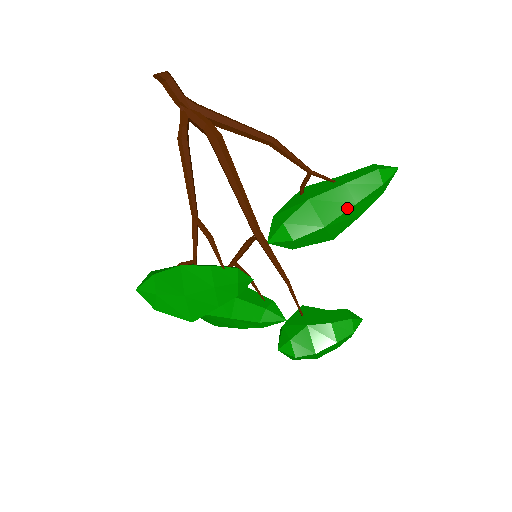
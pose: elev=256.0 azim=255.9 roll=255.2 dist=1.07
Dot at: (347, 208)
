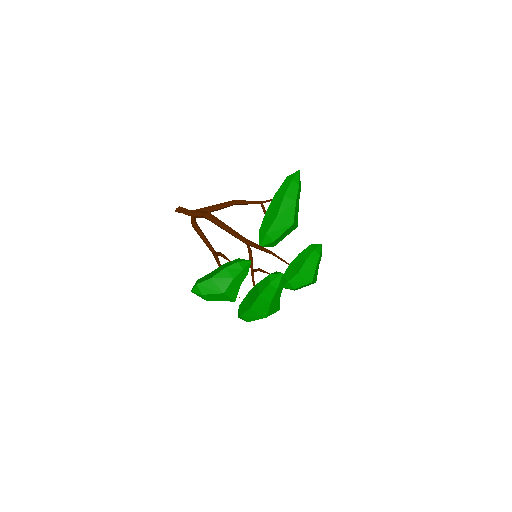
Dot at: (281, 201)
